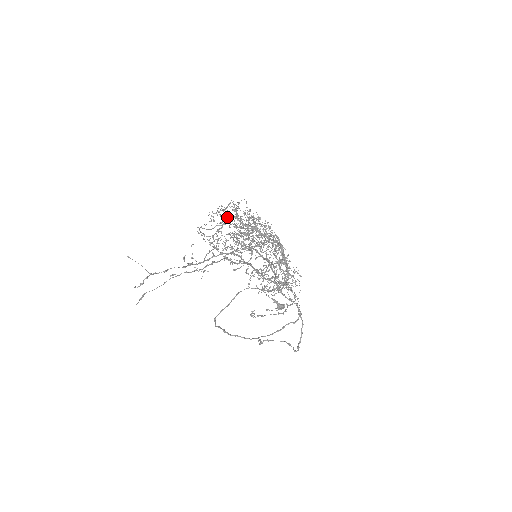
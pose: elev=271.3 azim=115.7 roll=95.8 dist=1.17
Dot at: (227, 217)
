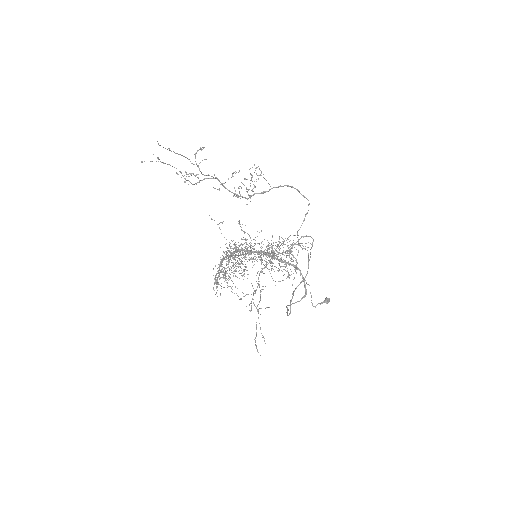
Dot at: occluded
